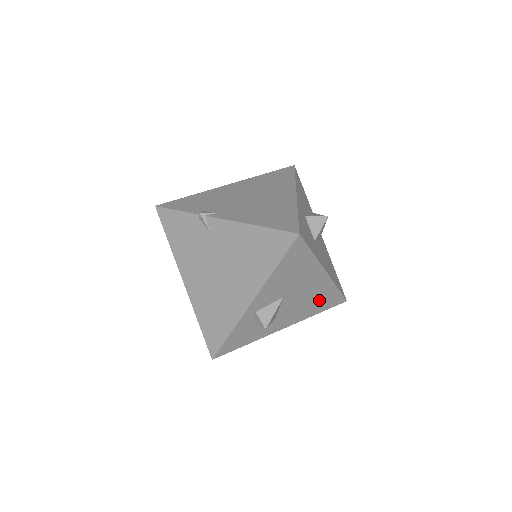
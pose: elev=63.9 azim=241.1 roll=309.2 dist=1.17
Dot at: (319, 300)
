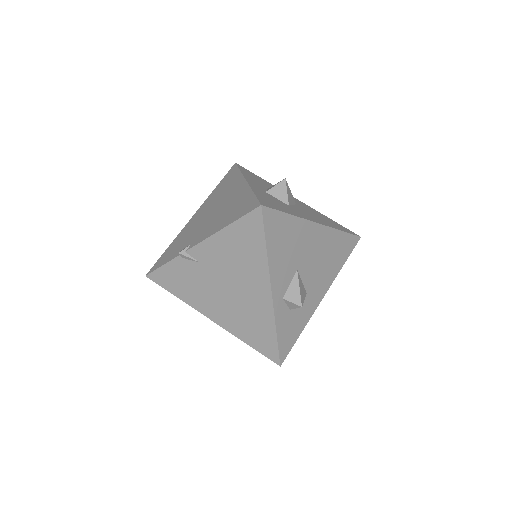
Dot at: (333, 252)
